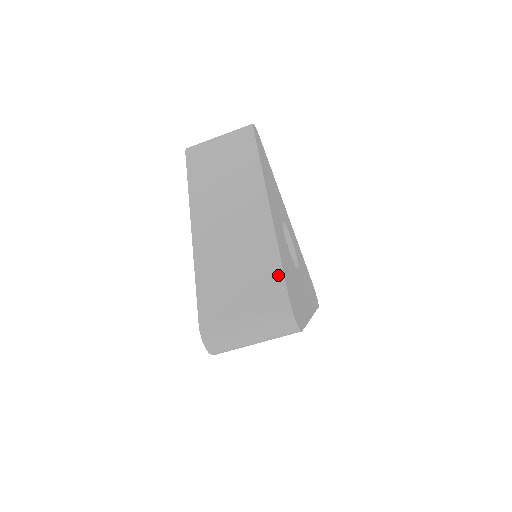
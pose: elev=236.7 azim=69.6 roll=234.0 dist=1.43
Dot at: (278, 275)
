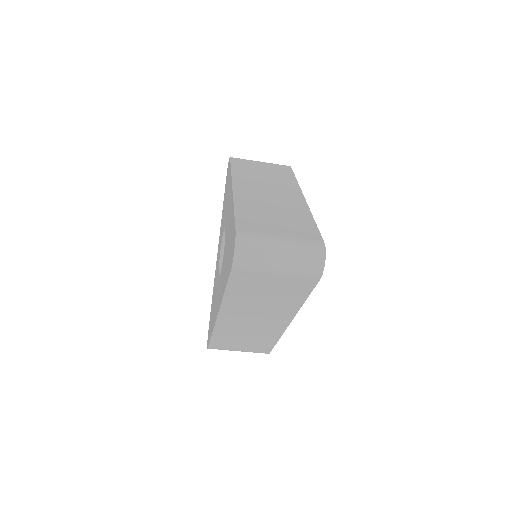
Dot at: (314, 229)
